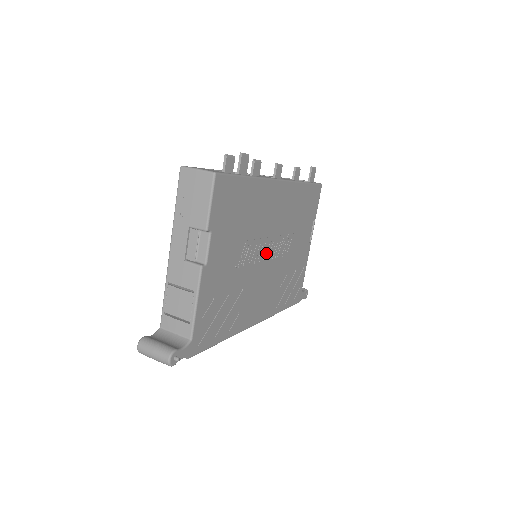
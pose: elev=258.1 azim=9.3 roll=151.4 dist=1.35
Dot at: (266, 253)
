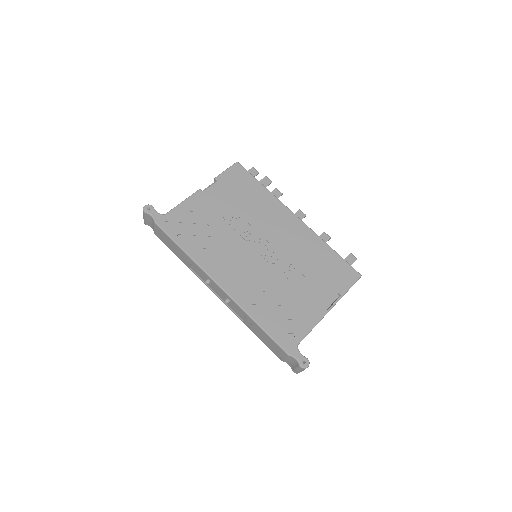
Dot at: (258, 245)
